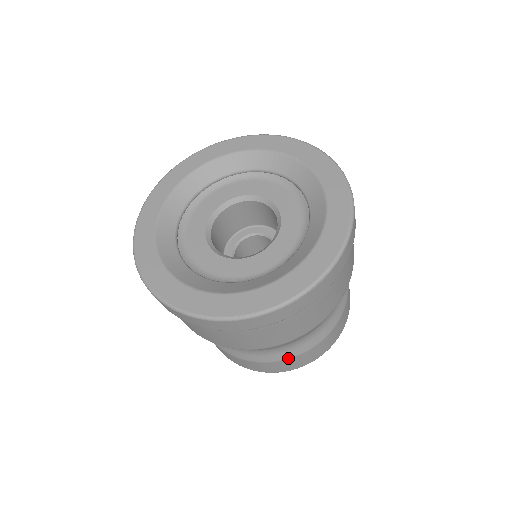
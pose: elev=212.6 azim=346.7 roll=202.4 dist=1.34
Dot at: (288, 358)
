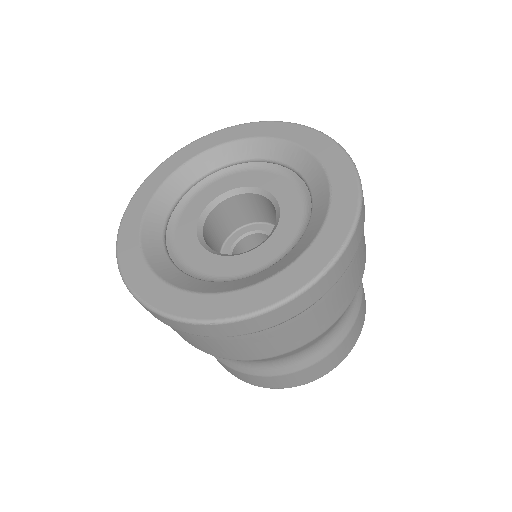
Dot at: (224, 363)
